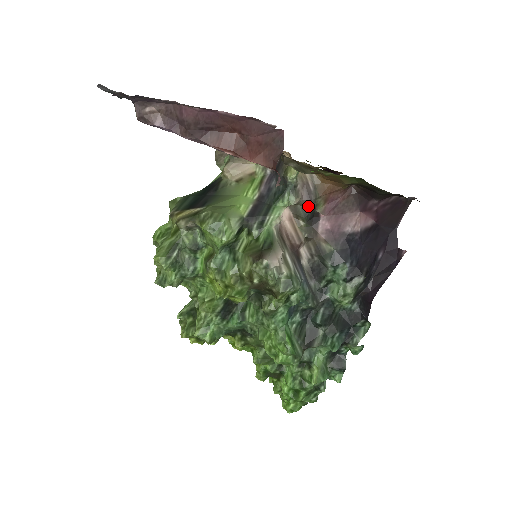
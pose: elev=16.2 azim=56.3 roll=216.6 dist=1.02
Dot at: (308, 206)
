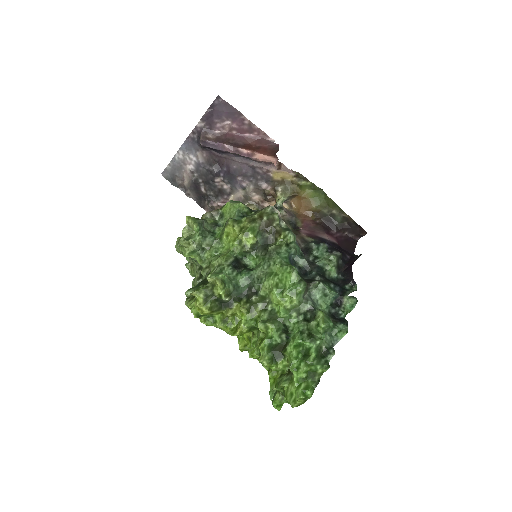
Dot at: (291, 220)
